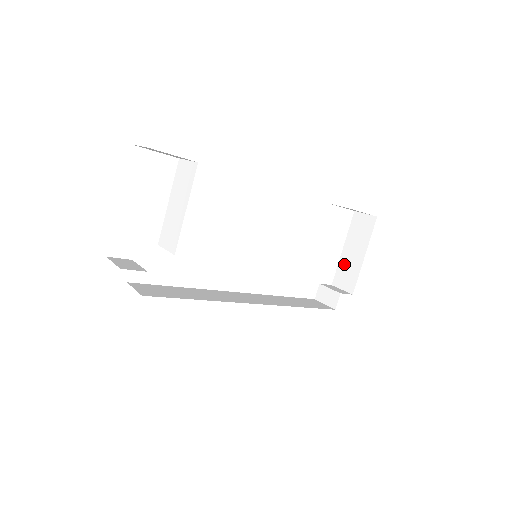
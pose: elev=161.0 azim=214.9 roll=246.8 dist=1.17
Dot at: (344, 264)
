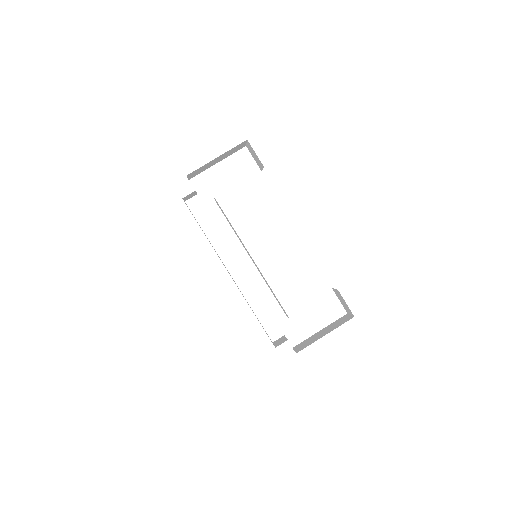
Dot at: (311, 338)
